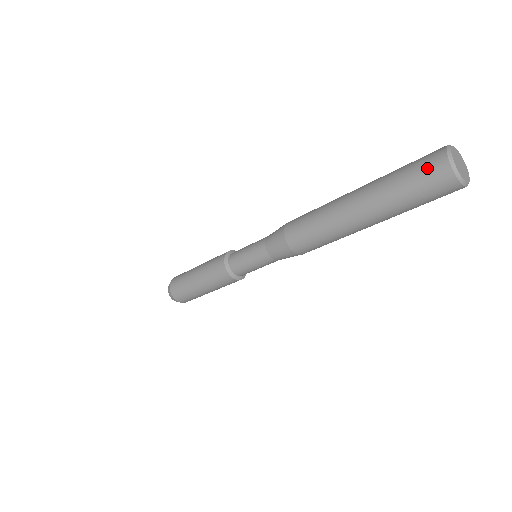
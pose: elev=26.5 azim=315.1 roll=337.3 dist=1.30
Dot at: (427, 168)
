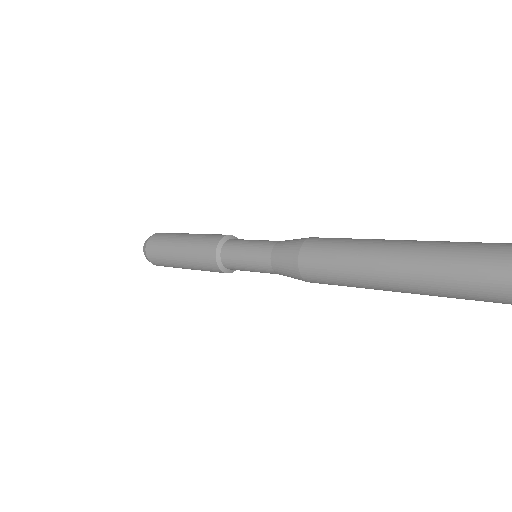
Dot at: out of frame
